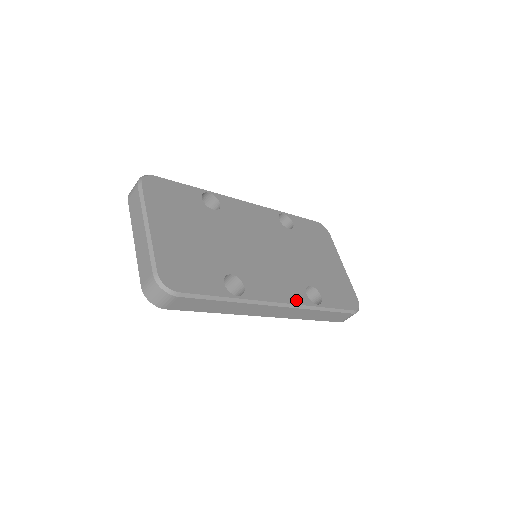
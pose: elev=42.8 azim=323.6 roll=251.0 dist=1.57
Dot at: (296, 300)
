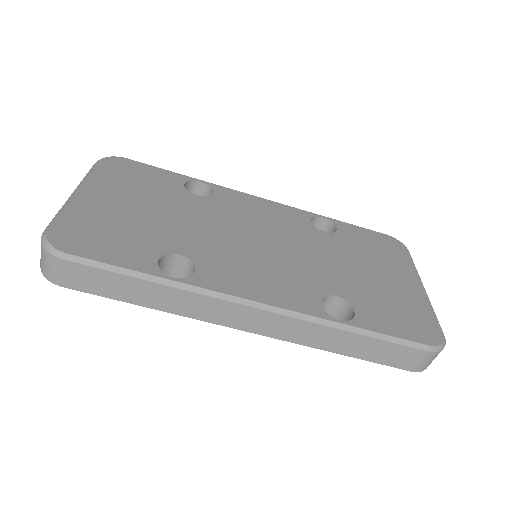
Dot at: (294, 305)
